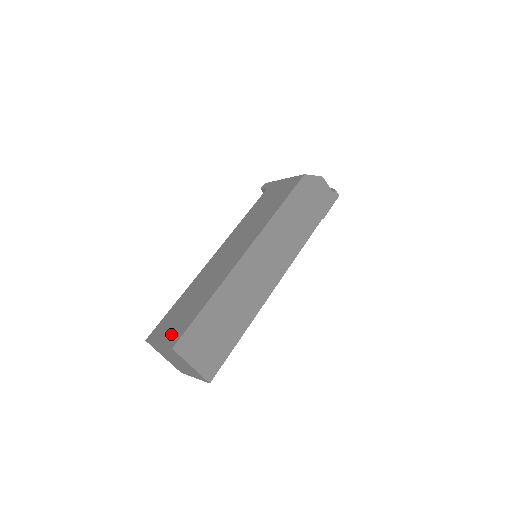
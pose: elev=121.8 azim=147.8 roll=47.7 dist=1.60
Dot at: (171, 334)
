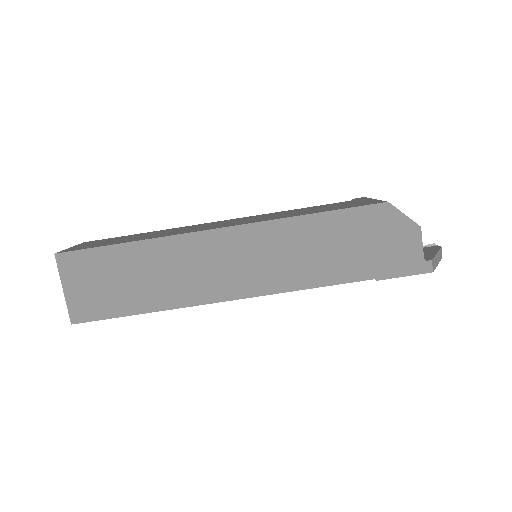
Dot at: (81, 246)
